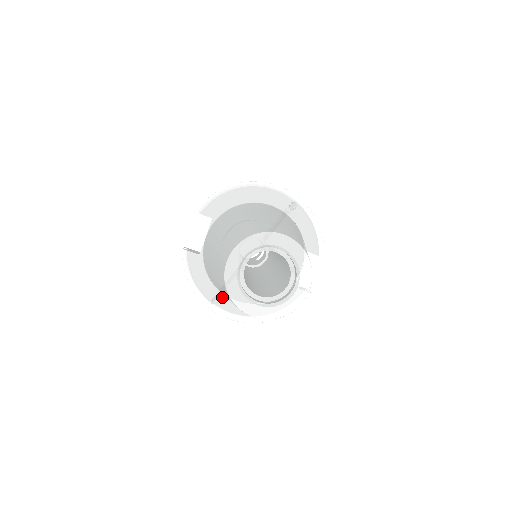
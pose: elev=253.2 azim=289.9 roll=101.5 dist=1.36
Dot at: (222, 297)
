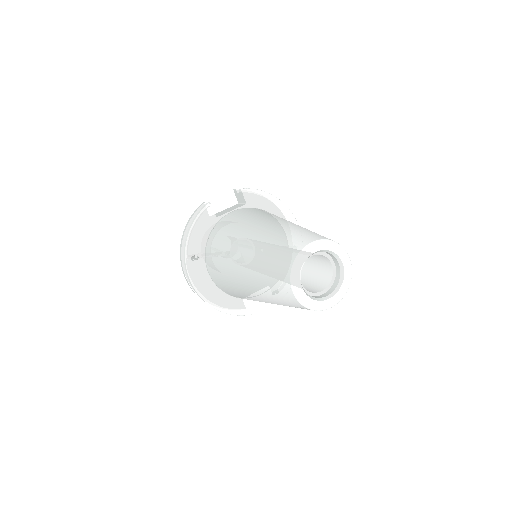
Dot at: (201, 260)
